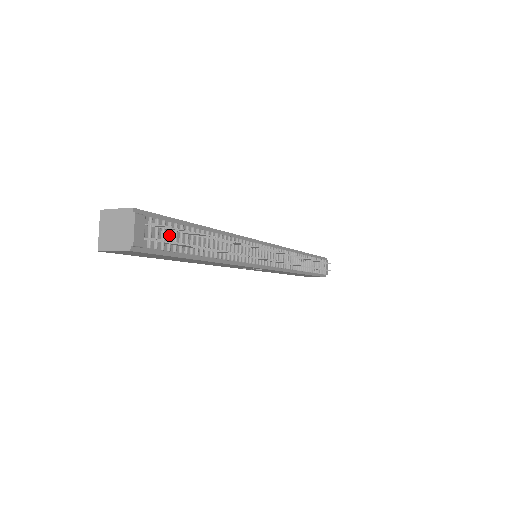
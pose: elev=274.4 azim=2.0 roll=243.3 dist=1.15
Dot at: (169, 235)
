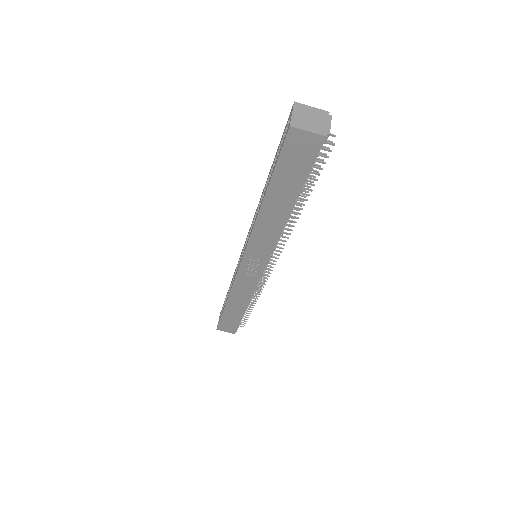
Dot at: occluded
